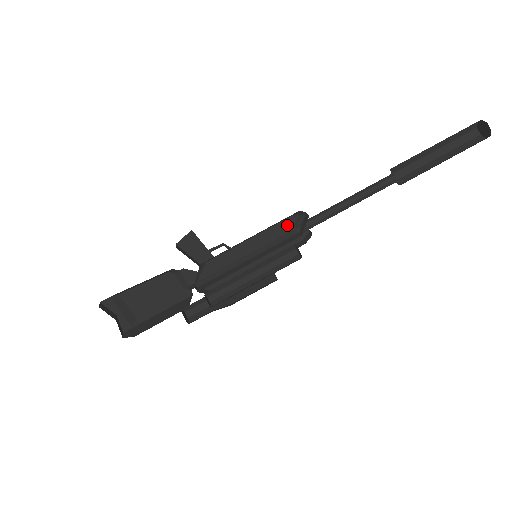
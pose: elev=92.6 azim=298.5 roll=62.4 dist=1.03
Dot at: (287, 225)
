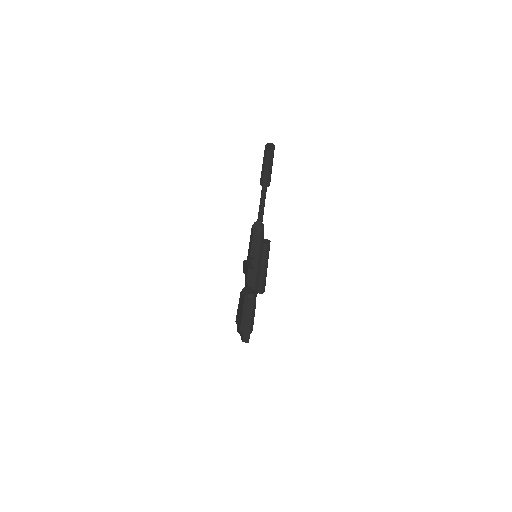
Dot at: (252, 233)
